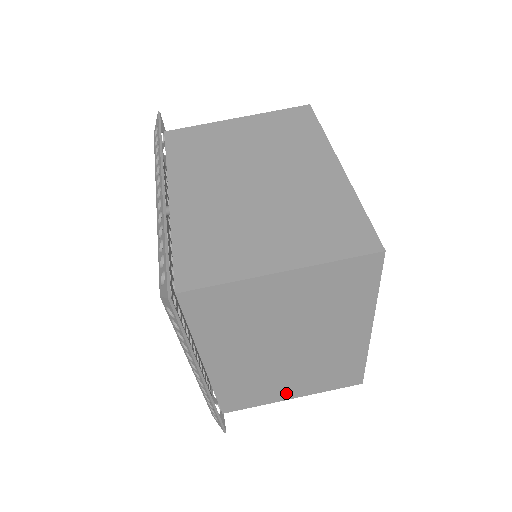
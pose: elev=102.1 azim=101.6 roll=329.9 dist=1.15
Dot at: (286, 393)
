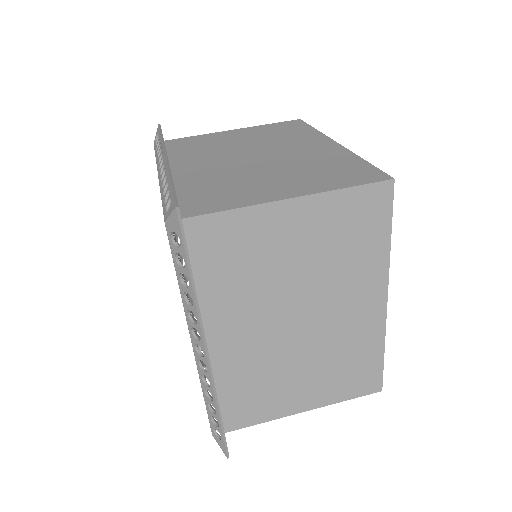
Dot at: (298, 401)
